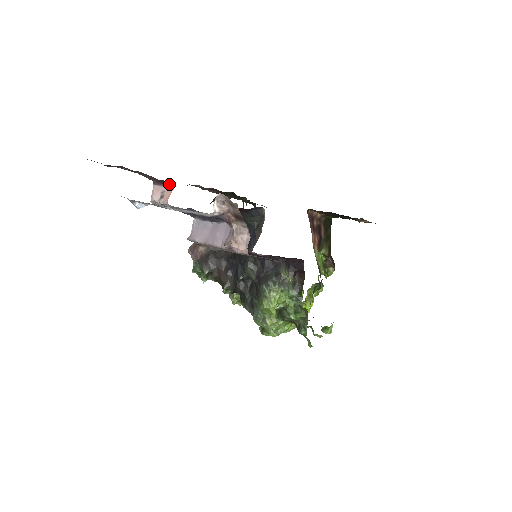
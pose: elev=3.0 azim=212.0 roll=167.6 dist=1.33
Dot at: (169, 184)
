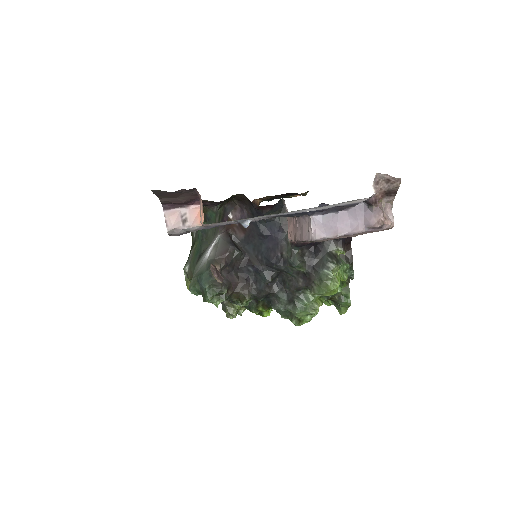
Dot at: (192, 203)
